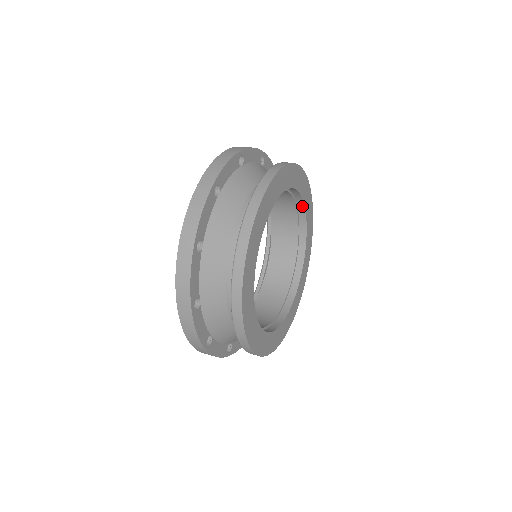
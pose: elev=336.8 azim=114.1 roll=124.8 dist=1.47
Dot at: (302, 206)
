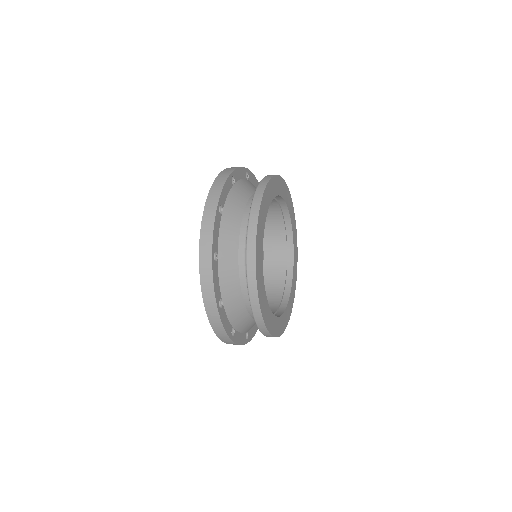
Dot at: (278, 196)
